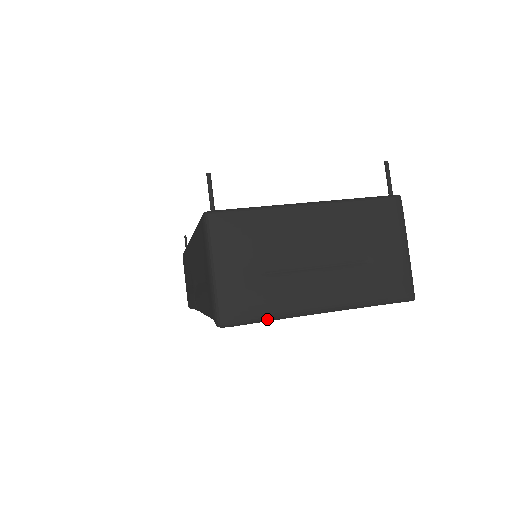
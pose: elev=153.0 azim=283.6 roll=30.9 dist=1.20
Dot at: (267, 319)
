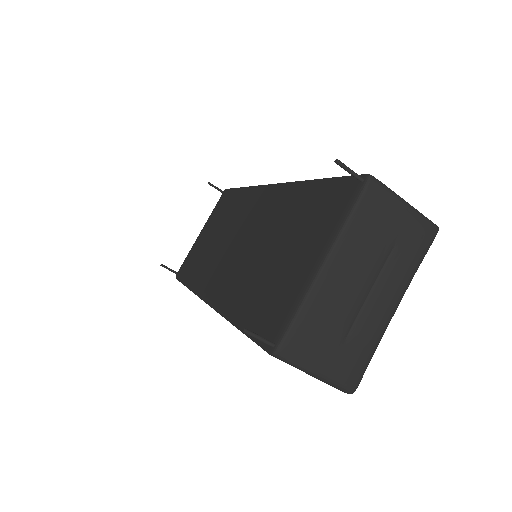
Dot at: occluded
